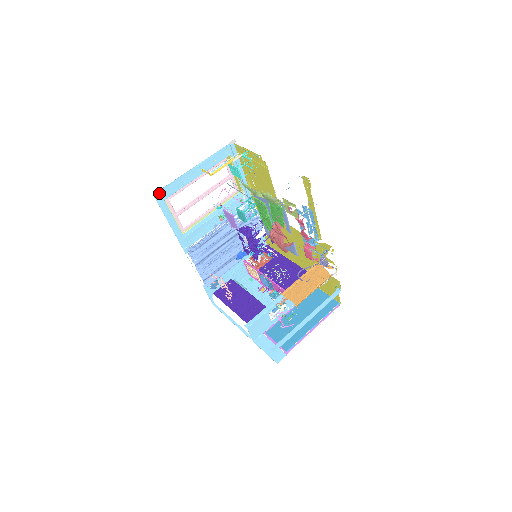
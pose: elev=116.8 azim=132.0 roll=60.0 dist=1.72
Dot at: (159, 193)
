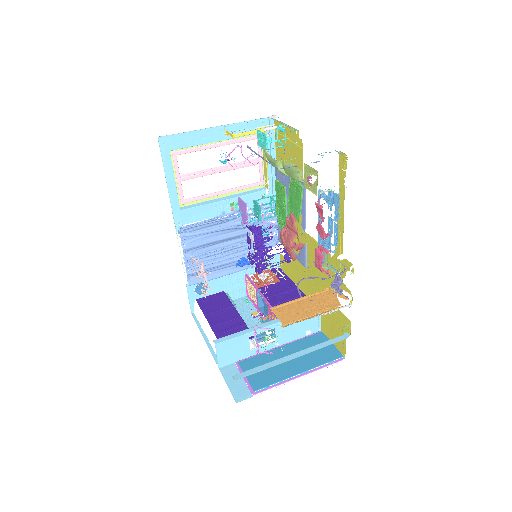
Dot at: (166, 139)
